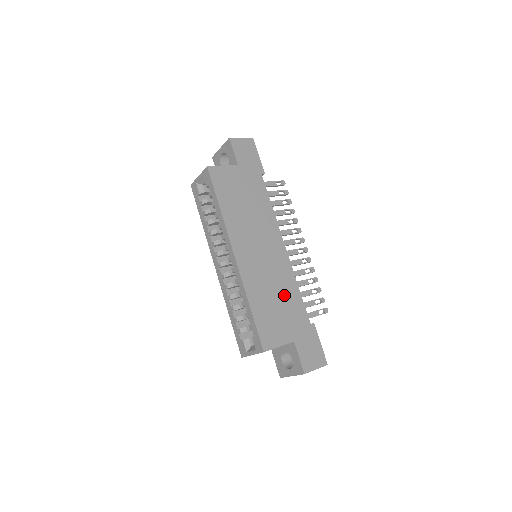
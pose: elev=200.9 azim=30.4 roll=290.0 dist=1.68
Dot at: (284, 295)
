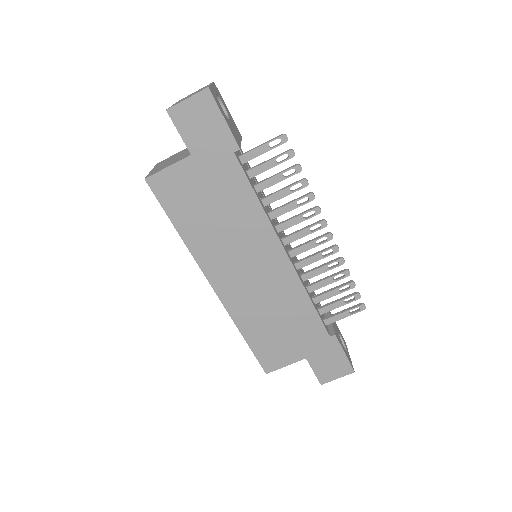
Dot at: (289, 314)
